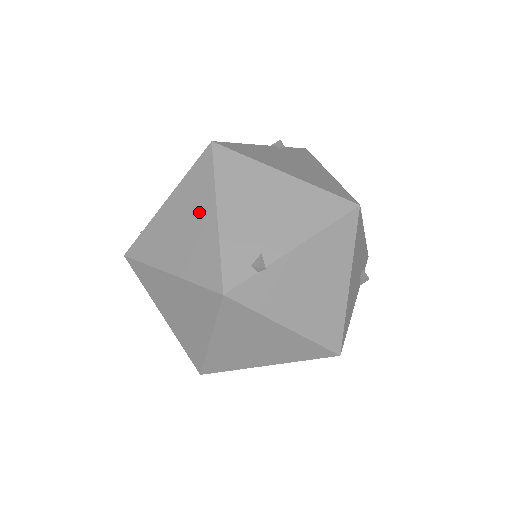
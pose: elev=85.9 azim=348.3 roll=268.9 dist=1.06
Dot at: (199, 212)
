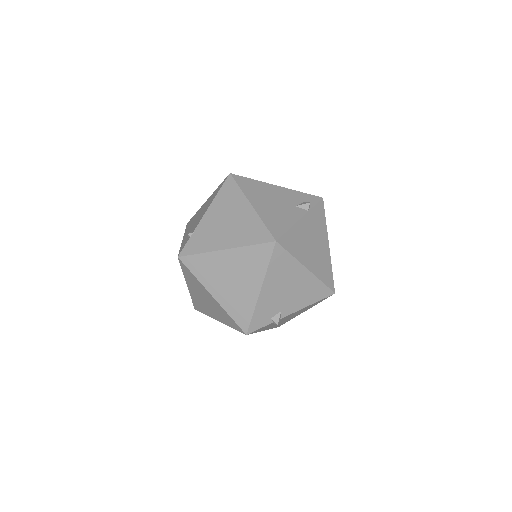
Dot at: occluded
